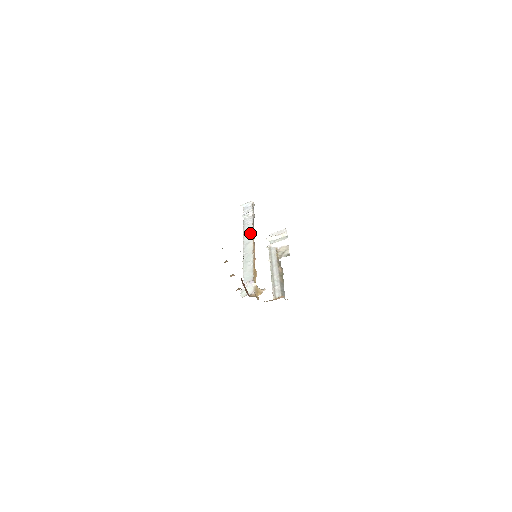
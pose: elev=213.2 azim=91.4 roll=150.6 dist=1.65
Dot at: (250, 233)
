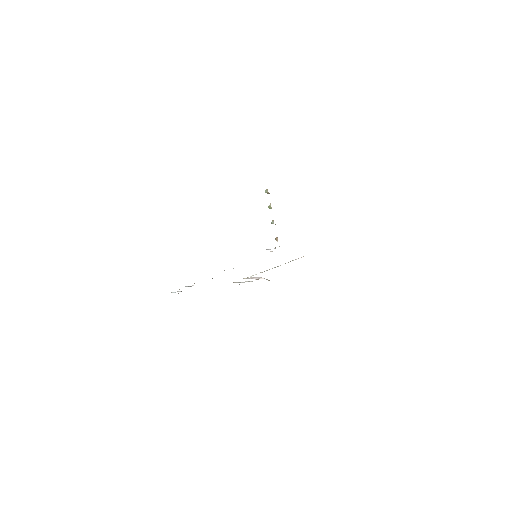
Dot at: occluded
